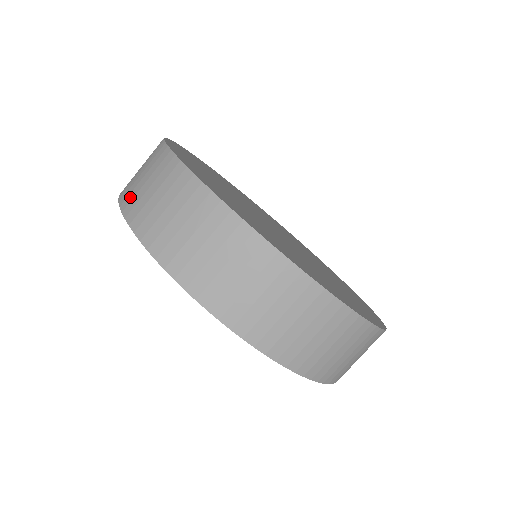
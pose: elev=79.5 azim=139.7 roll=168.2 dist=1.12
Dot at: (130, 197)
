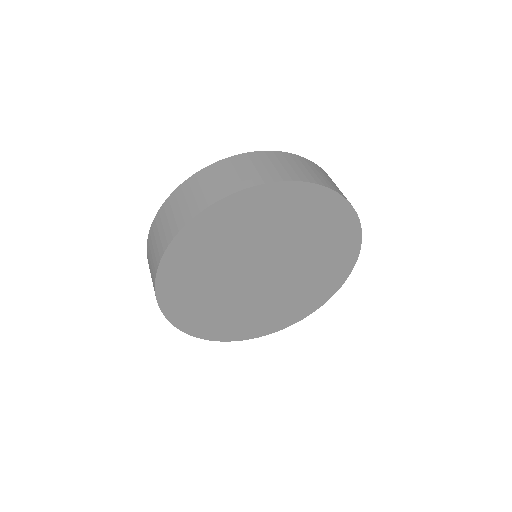
Dot at: occluded
